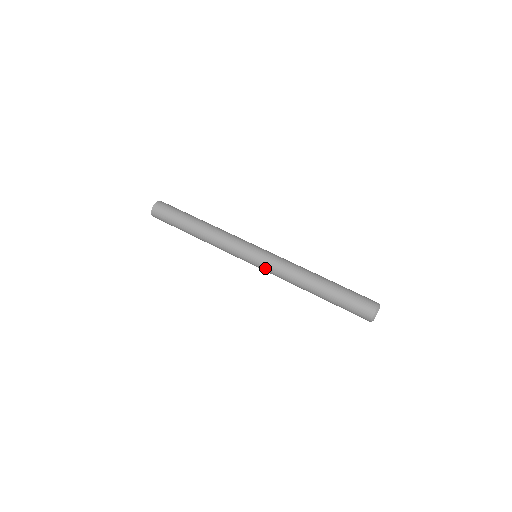
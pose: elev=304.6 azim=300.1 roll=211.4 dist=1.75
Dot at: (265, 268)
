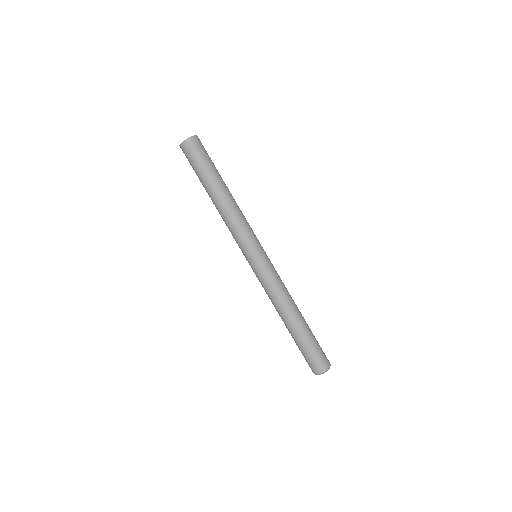
Dot at: (256, 275)
